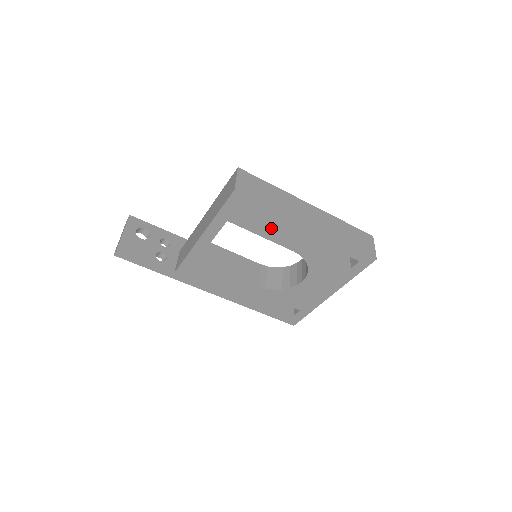
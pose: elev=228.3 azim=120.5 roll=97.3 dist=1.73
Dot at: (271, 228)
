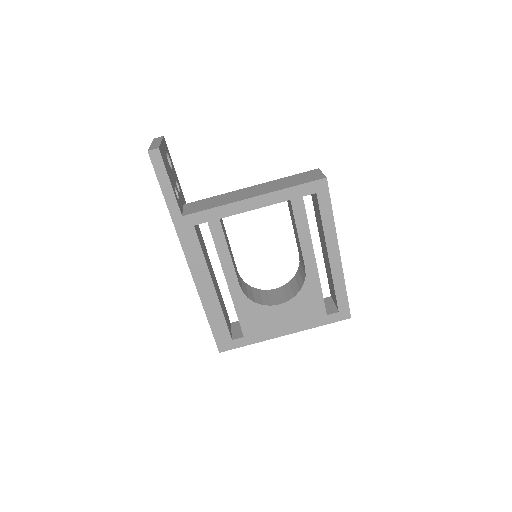
Dot at: (310, 234)
